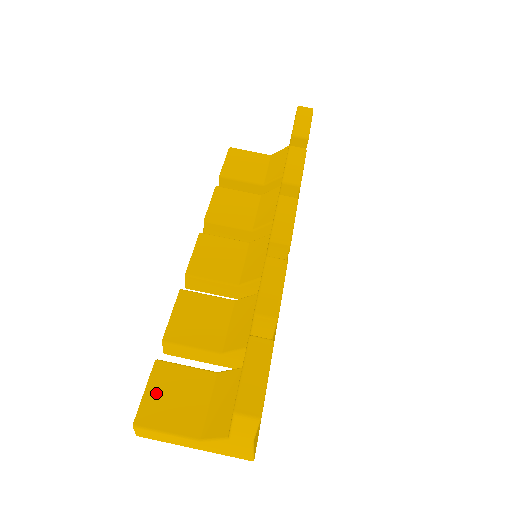
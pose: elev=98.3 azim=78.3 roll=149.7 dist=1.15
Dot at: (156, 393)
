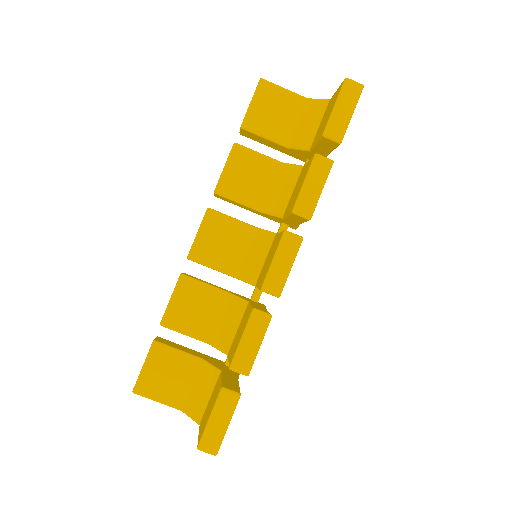
Dot at: (152, 370)
